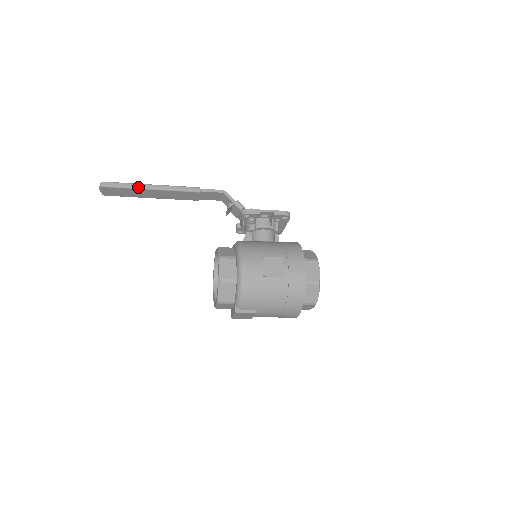
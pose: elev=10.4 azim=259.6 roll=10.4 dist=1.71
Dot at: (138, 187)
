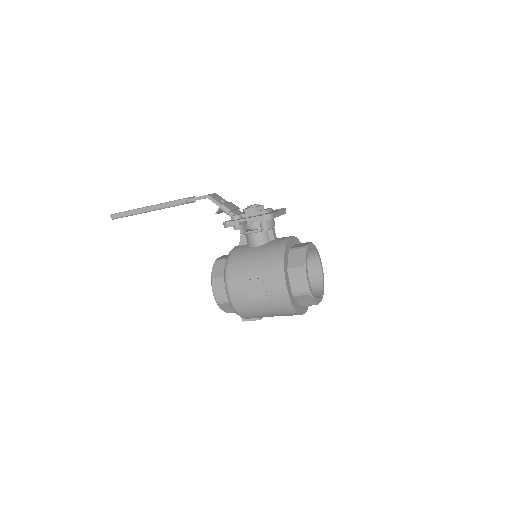
Dot at: (137, 213)
